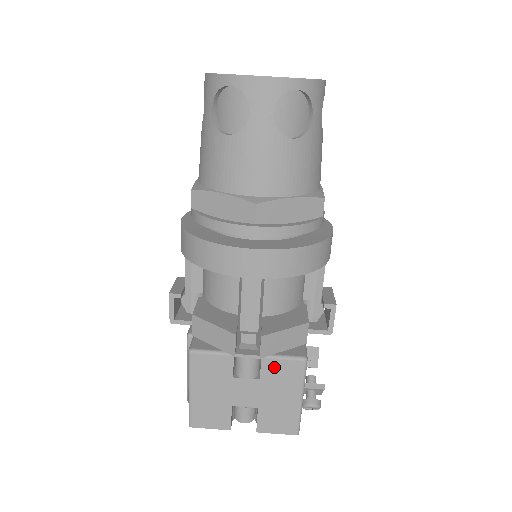
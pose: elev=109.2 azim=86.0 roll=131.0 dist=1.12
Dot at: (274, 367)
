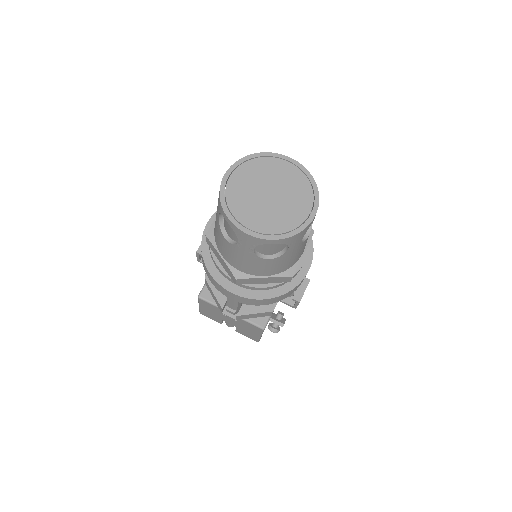
Dot at: (245, 323)
